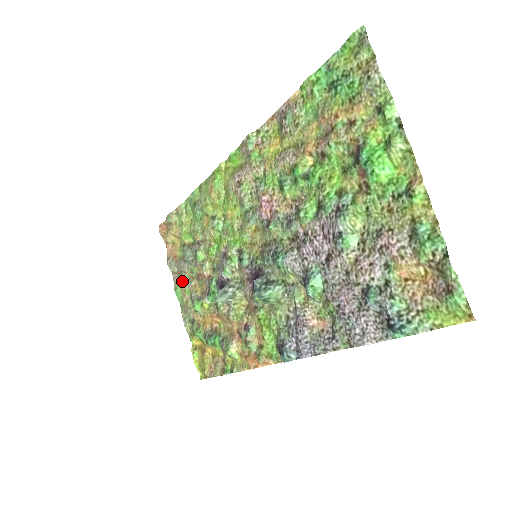
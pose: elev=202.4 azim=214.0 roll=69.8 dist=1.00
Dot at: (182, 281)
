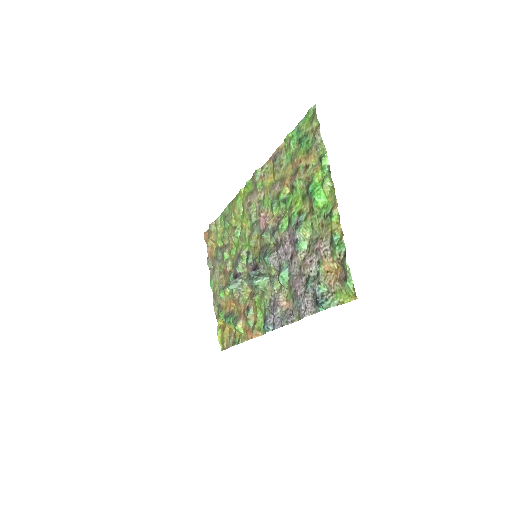
Dot at: (214, 275)
